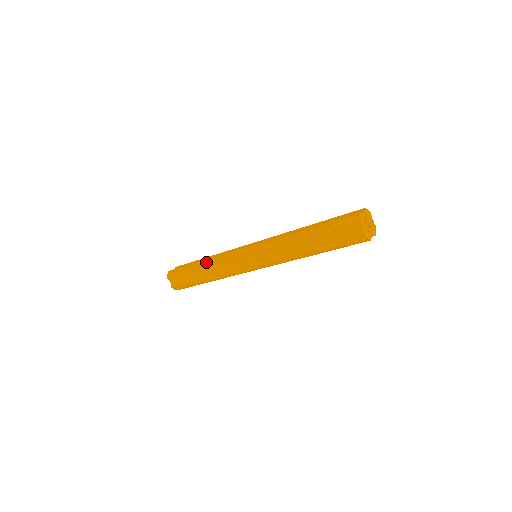
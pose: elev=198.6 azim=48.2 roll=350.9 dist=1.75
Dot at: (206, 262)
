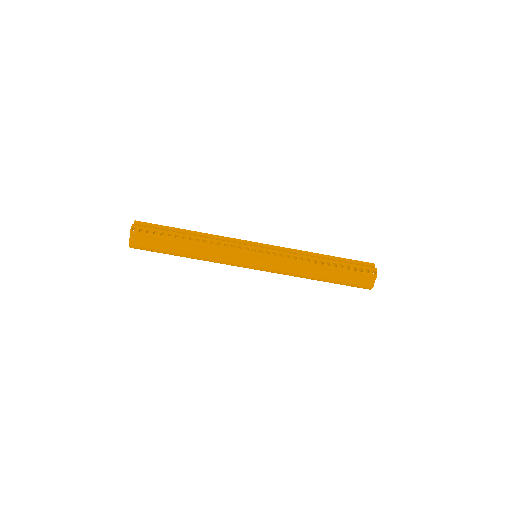
Dot at: occluded
